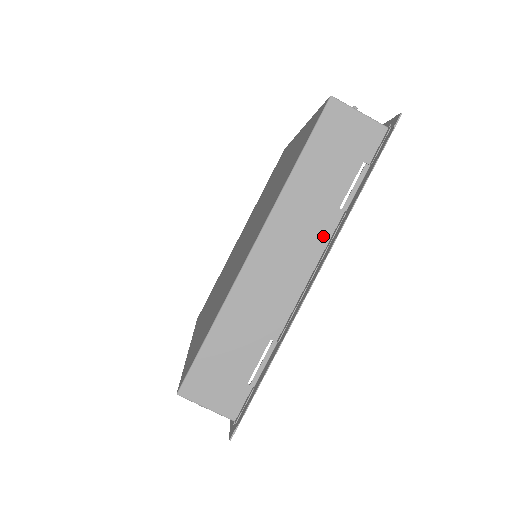
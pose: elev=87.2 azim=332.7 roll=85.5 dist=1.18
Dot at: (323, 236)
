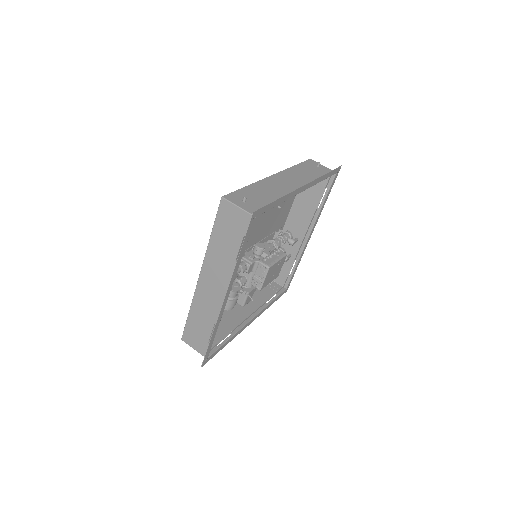
Dot at: (230, 275)
